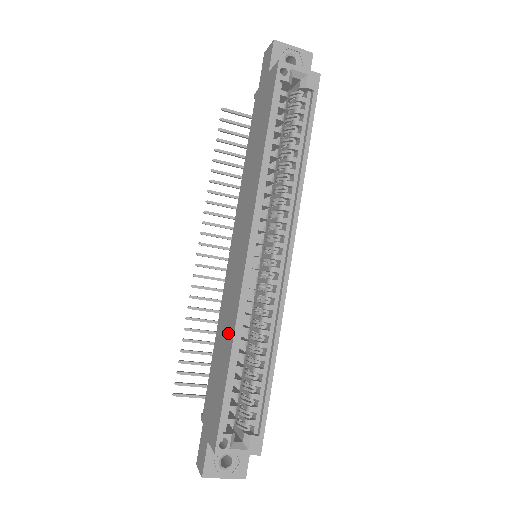
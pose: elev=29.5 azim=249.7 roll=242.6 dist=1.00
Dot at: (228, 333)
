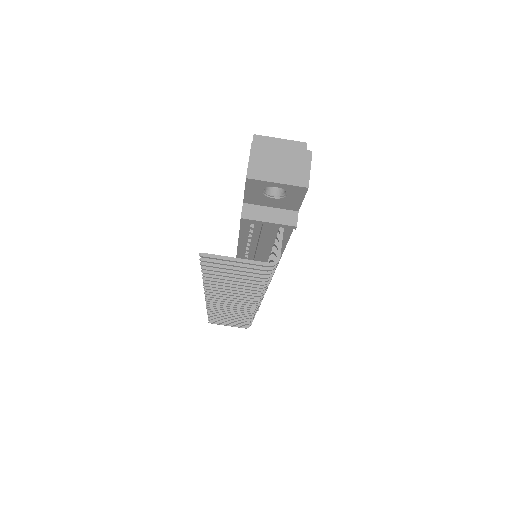
Dot at: occluded
